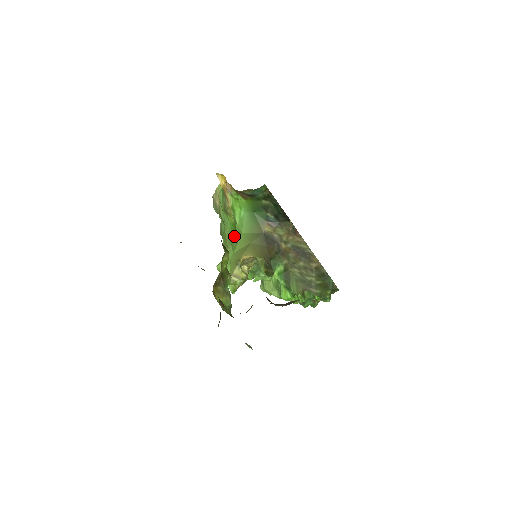
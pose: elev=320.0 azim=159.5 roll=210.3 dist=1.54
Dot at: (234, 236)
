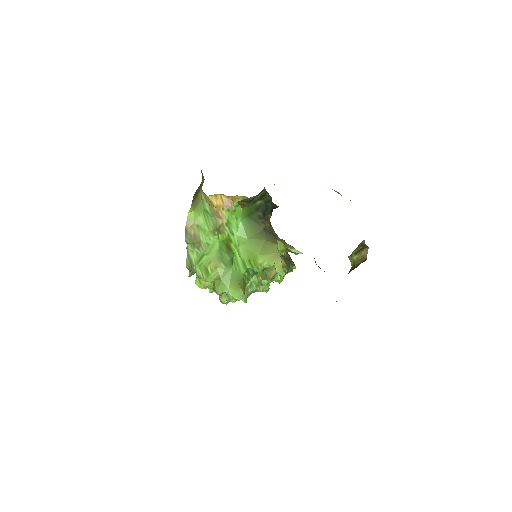
Dot at: (225, 252)
